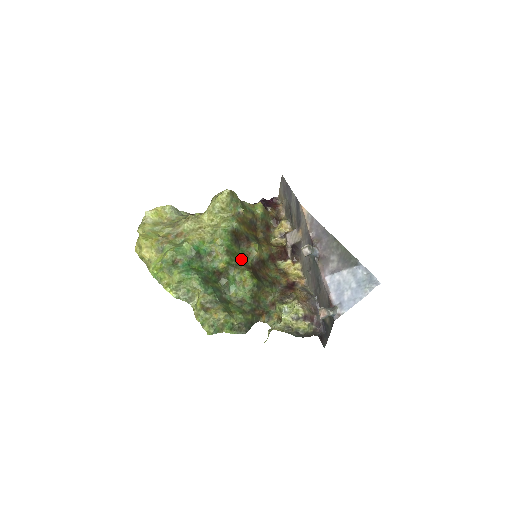
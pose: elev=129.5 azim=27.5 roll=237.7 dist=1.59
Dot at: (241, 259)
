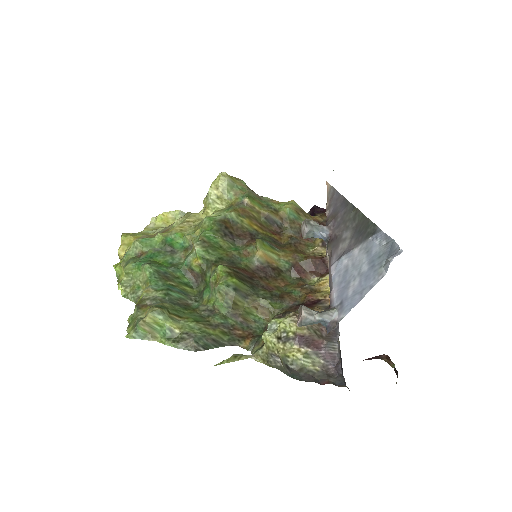
Dot at: (229, 257)
